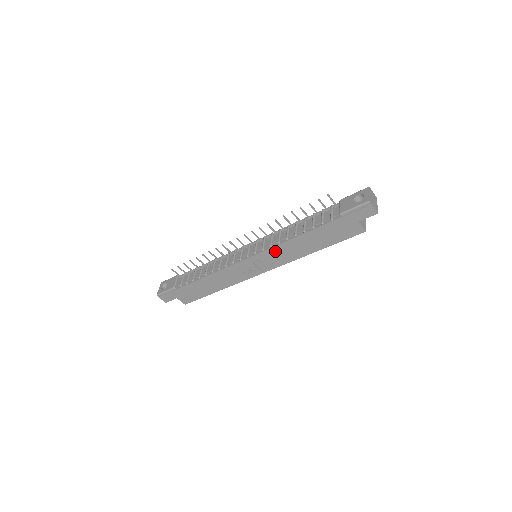
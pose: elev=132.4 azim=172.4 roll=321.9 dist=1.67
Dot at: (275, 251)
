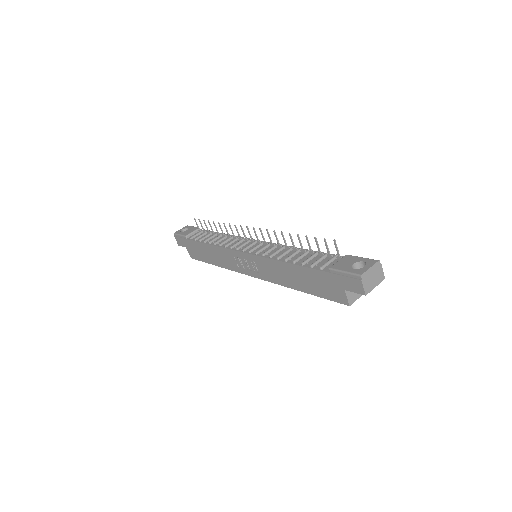
Dot at: (265, 262)
